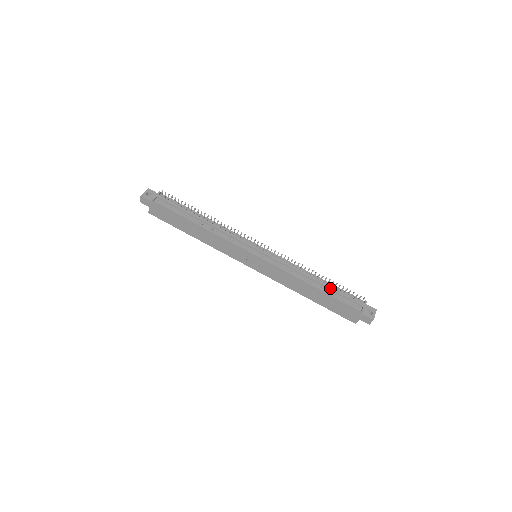
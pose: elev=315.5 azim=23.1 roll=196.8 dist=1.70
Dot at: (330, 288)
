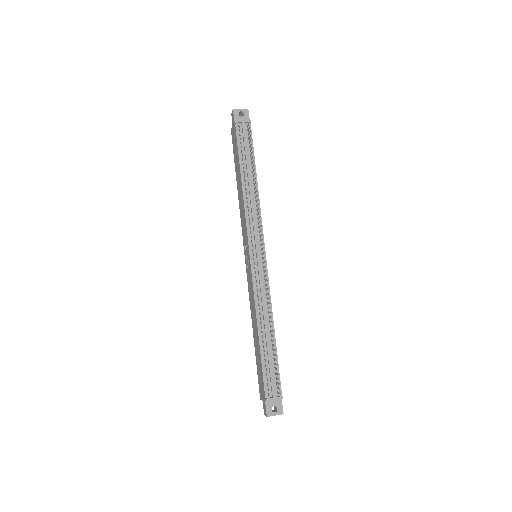
Dot at: (268, 351)
